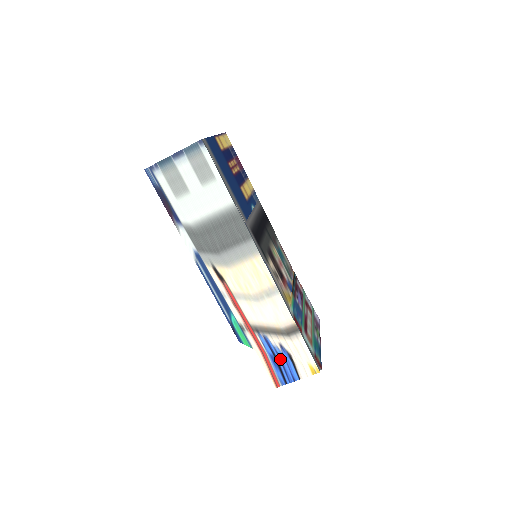
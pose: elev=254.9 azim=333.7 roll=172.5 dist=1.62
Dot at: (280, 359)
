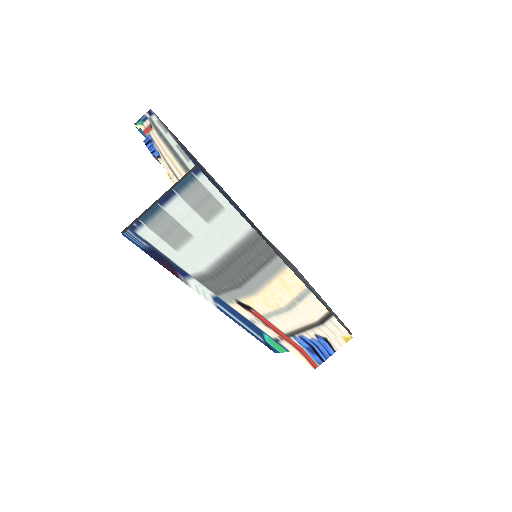
Dot at: (316, 346)
